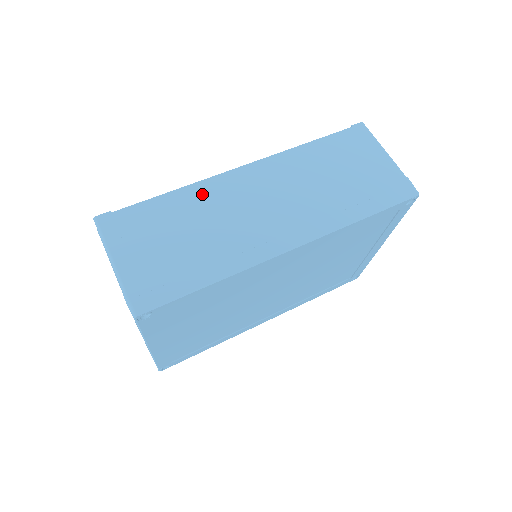
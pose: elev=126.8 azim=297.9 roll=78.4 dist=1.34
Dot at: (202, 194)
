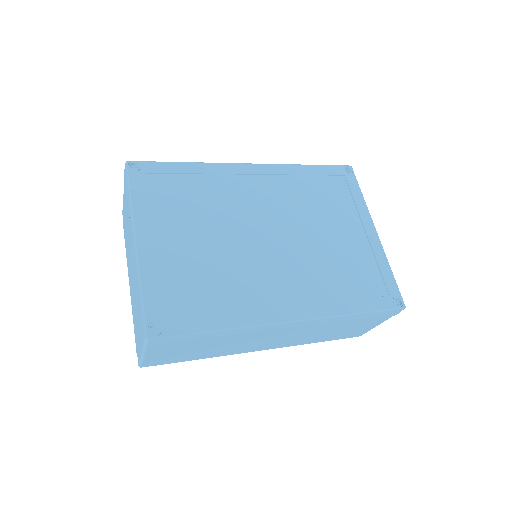
Dot at: occluded
